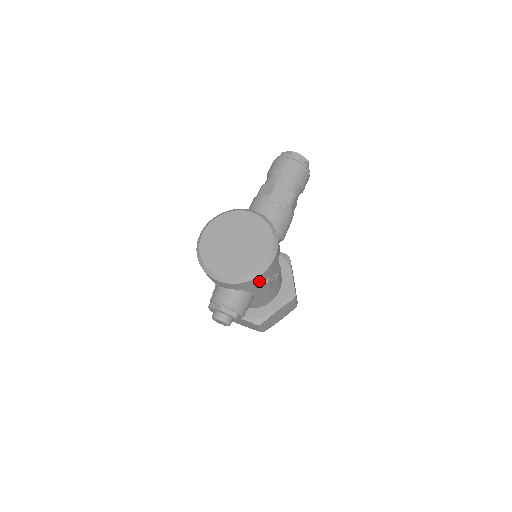
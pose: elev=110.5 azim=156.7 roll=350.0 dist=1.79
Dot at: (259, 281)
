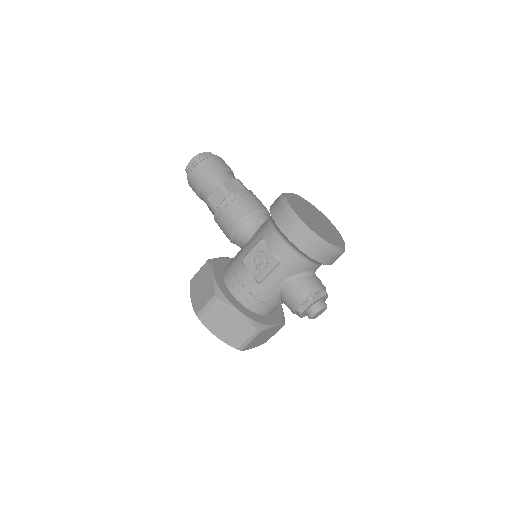
Dot at: occluded
